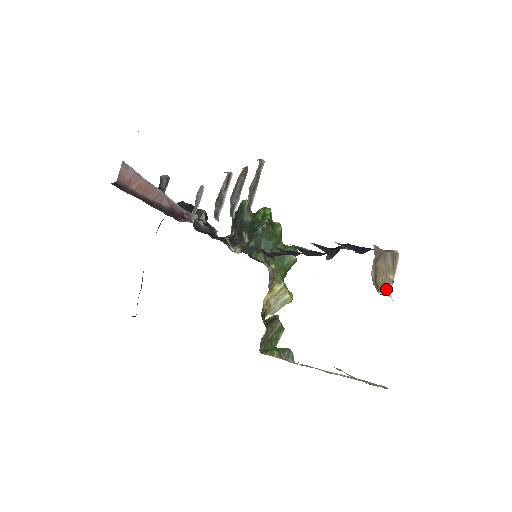
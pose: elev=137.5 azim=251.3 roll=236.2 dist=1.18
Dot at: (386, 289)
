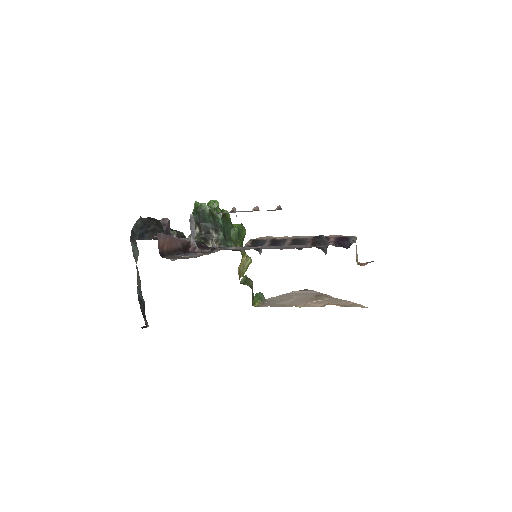
Dot at: (357, 260)
